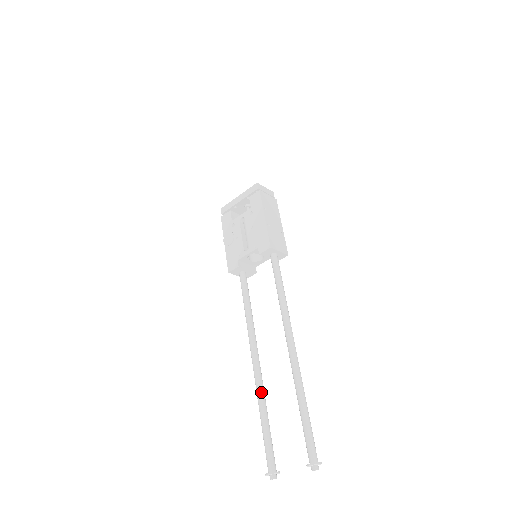
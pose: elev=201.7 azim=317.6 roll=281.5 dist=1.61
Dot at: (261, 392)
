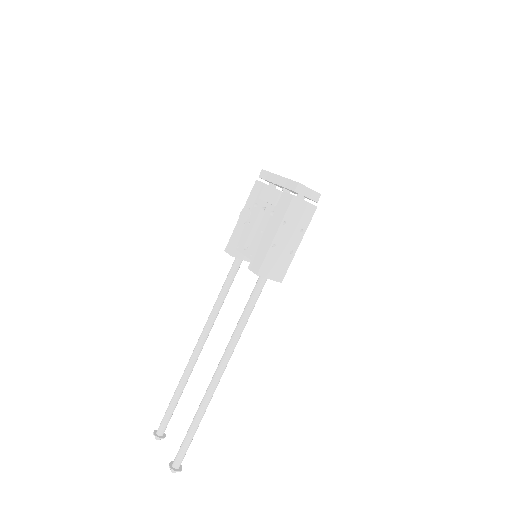
Dot at: (185, 376)
